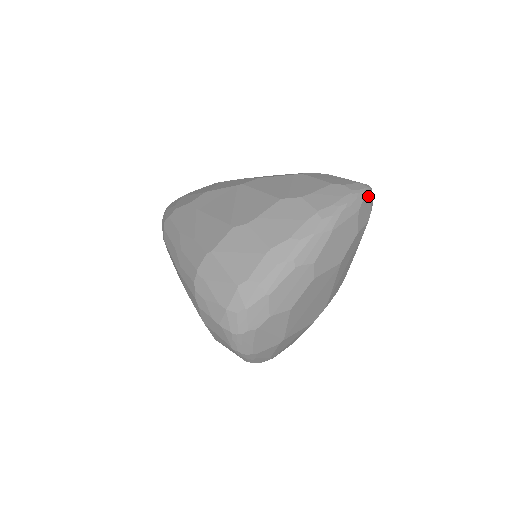
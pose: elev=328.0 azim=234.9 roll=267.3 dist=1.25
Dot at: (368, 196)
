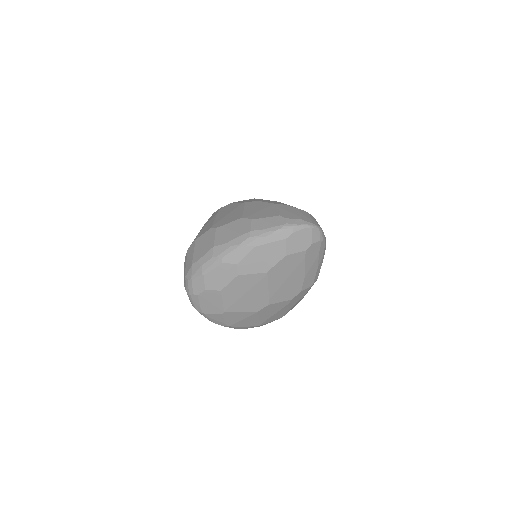
Dot at: (304, 231)
